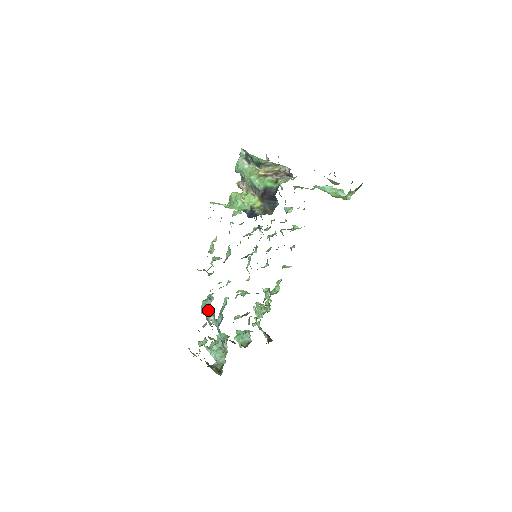
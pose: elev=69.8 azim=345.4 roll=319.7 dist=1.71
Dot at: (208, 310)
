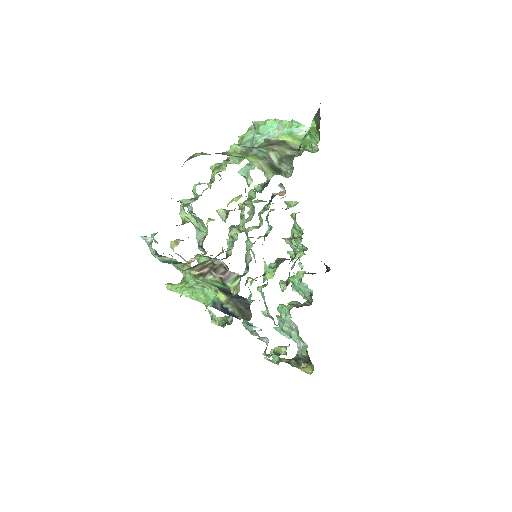
Dot at: (256, 333)
